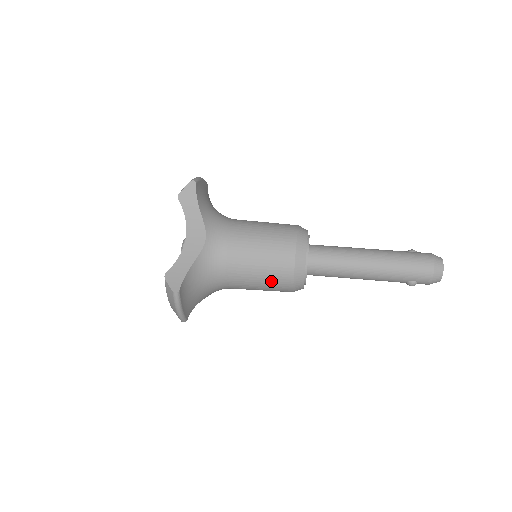
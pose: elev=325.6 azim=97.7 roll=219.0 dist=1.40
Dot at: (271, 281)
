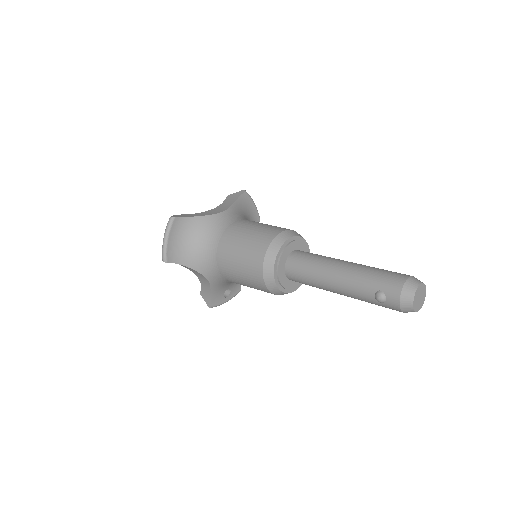
Dot at: (248, 253)
